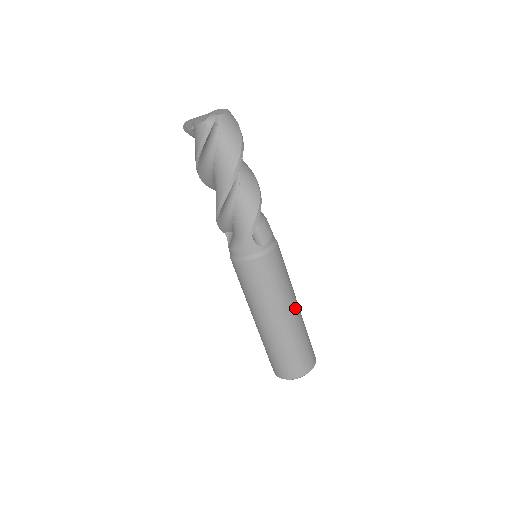
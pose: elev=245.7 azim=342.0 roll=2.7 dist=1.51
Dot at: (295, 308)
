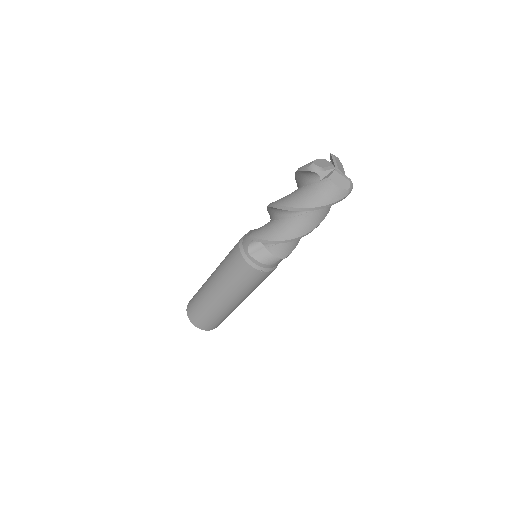
Dot at: occluded
